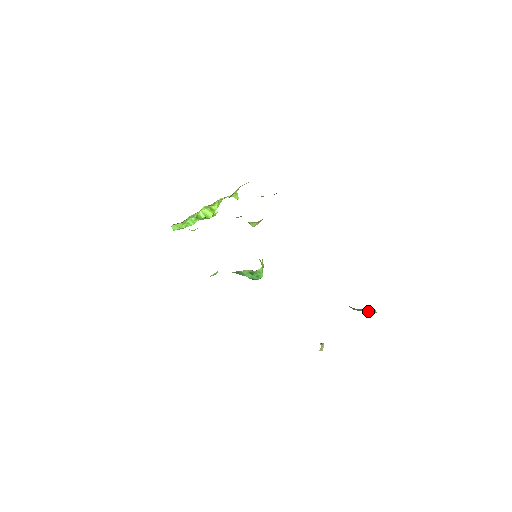
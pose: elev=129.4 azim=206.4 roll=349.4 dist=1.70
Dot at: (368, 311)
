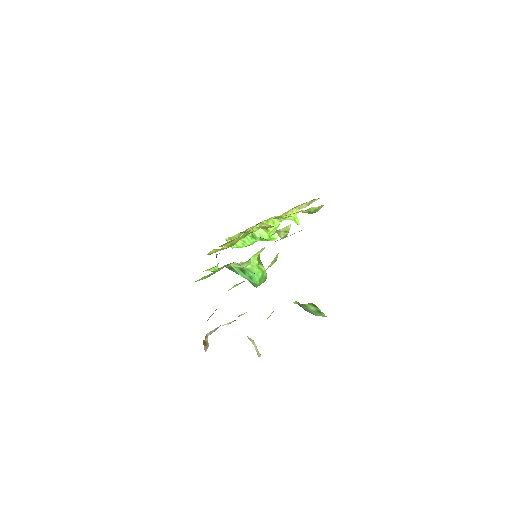
Dot at: (315, 311)
